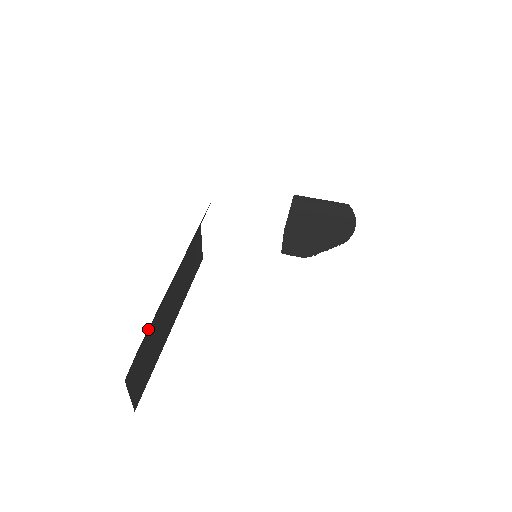
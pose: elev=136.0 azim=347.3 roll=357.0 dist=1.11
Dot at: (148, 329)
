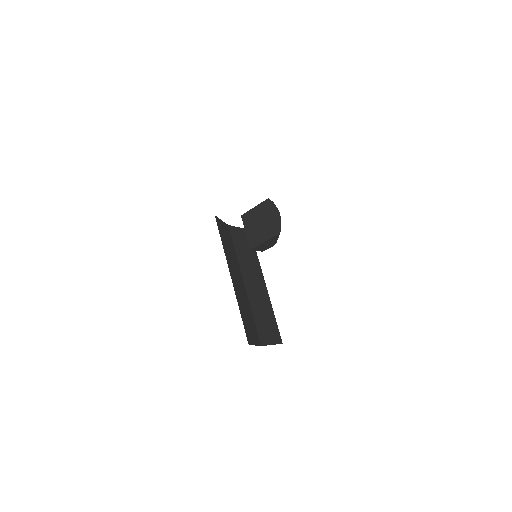
Dot at: (246, 326)
